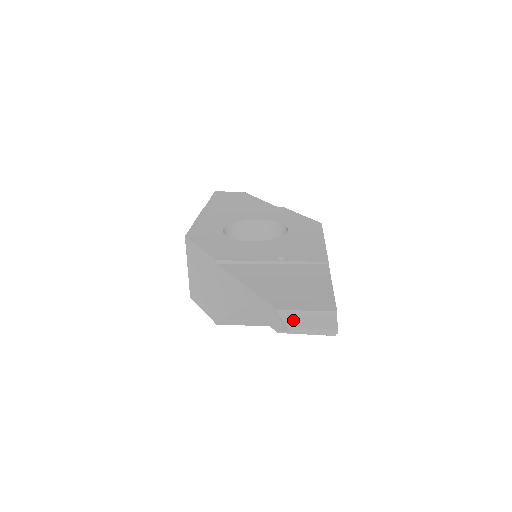
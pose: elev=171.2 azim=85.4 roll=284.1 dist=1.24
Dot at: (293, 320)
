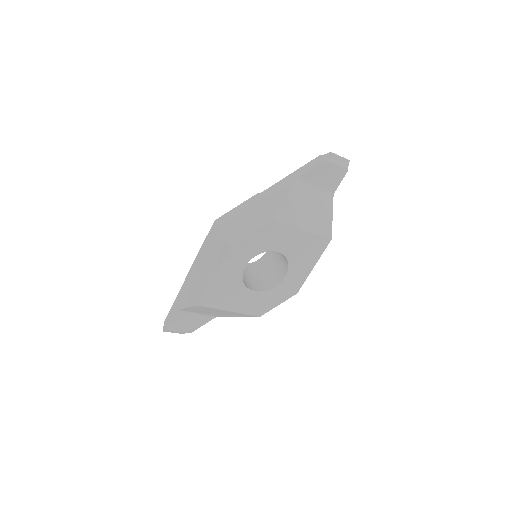
Dot at: occluded
